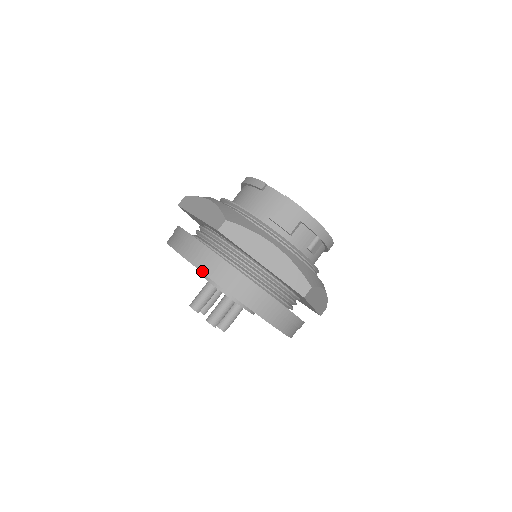
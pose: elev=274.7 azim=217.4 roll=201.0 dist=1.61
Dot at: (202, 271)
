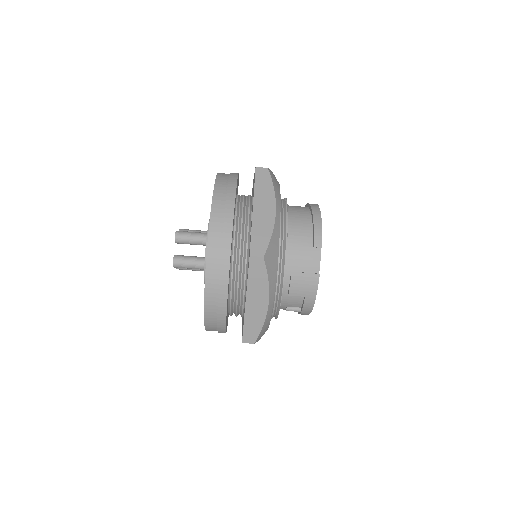
Dot at: (207, 258)
